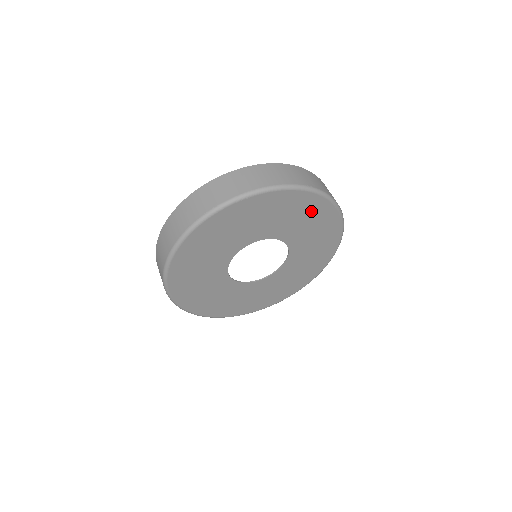
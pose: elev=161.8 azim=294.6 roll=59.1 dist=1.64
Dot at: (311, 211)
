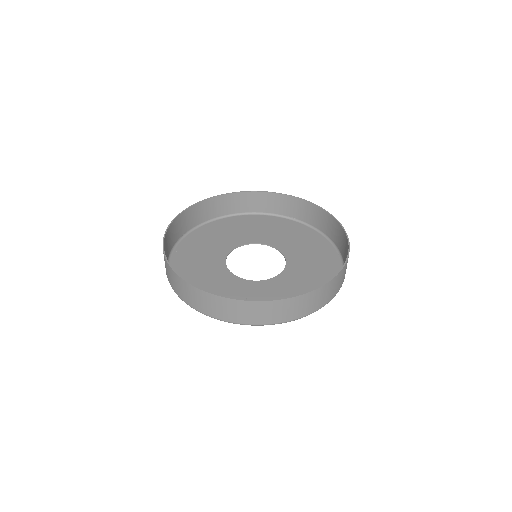
Dot at: occluded
